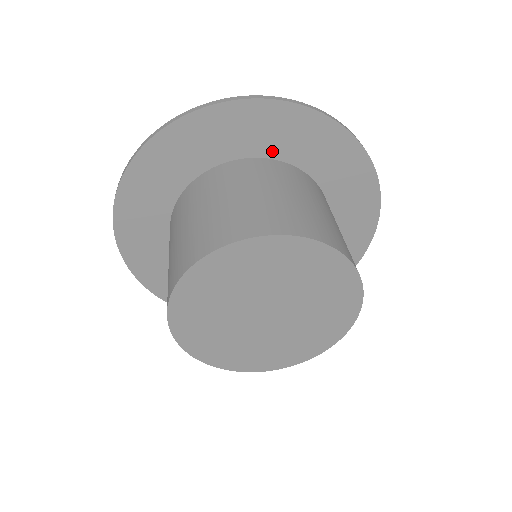
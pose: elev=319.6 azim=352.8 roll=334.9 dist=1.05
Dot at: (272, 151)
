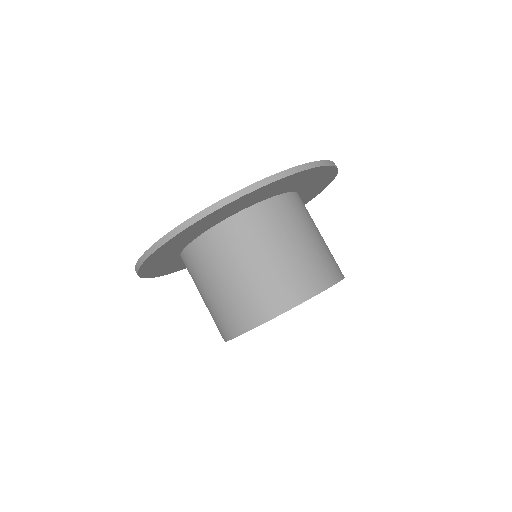
Dot at: (243, 208)
